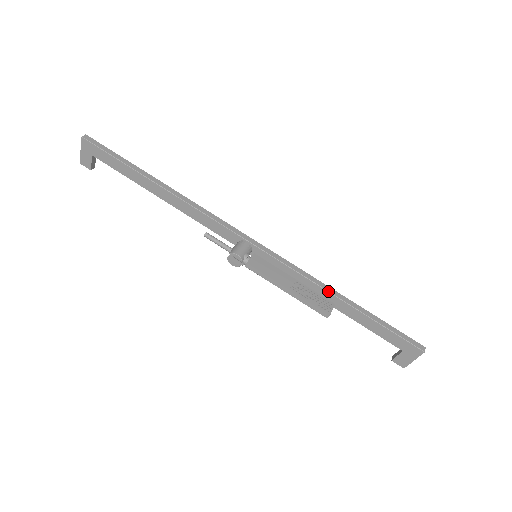
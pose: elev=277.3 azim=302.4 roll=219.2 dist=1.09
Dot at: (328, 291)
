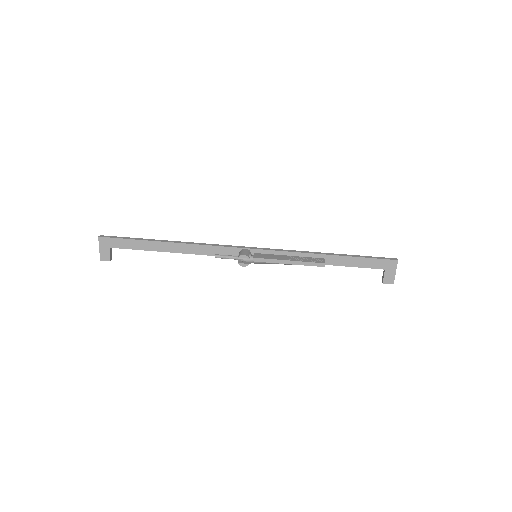
Dot at: (315, 254)
